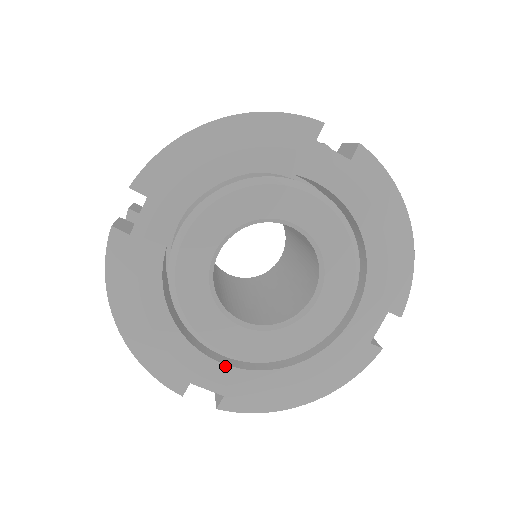
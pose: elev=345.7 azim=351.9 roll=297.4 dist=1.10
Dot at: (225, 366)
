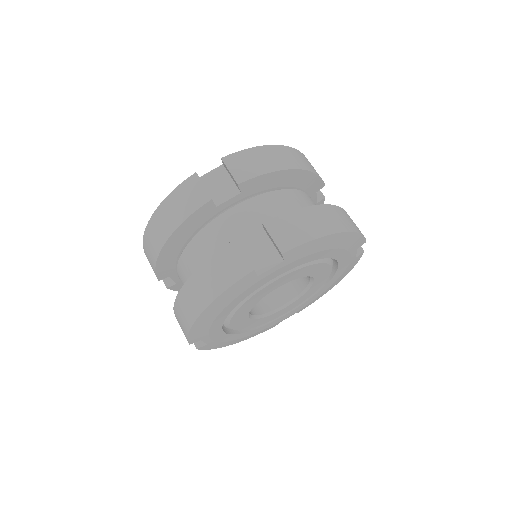
Dot at: (289, 313)
